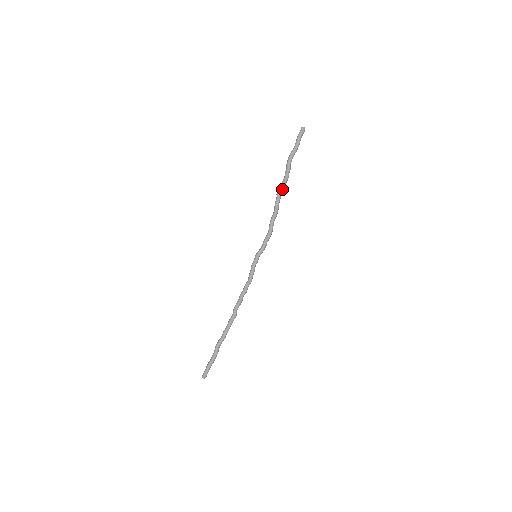
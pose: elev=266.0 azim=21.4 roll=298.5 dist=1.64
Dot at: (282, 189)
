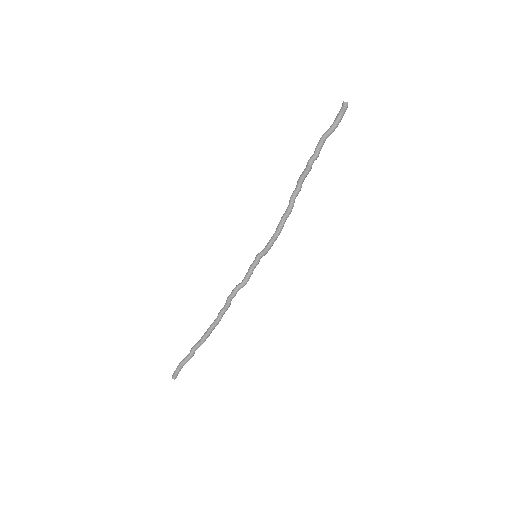
Dot at: (302, 179)
